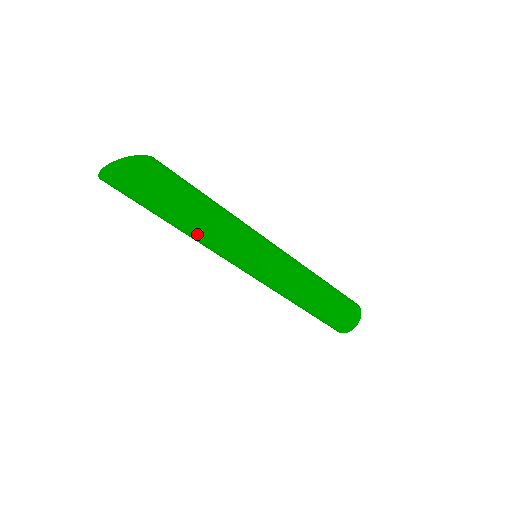
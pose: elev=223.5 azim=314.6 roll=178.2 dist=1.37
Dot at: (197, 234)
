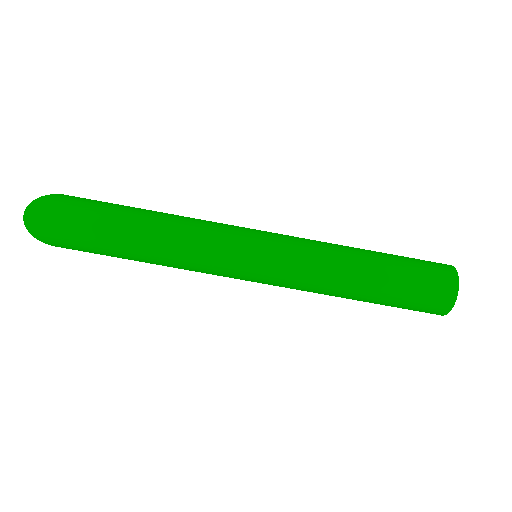
Dot at: (158, 242)
